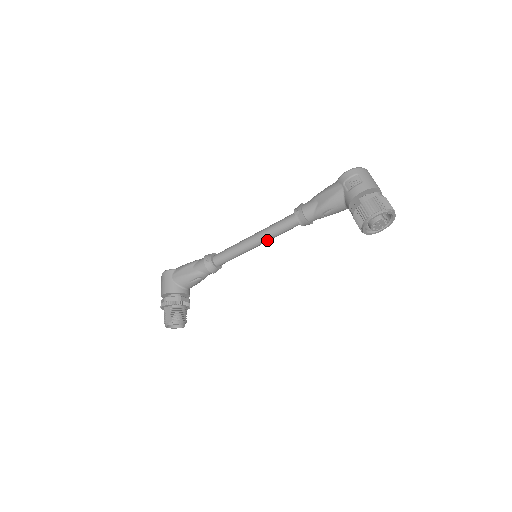
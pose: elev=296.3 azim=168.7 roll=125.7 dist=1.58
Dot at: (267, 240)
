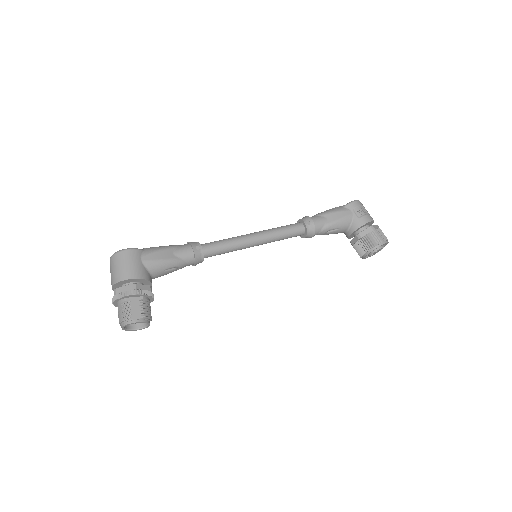
Dot at: (268, 242)
